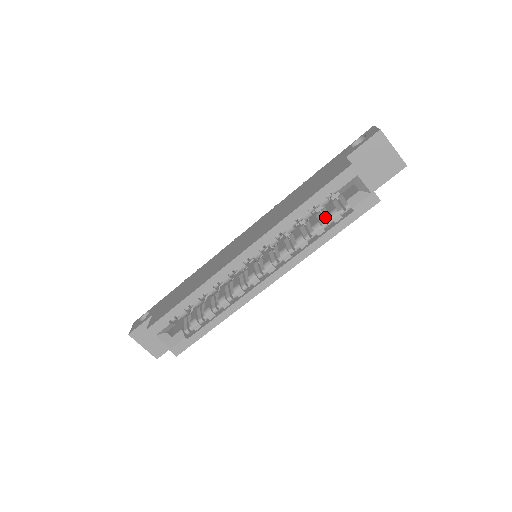
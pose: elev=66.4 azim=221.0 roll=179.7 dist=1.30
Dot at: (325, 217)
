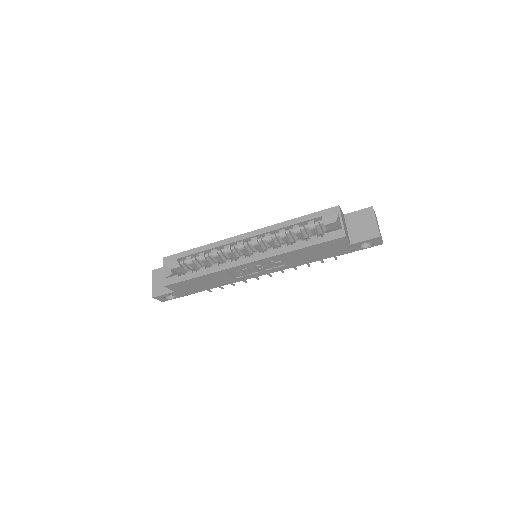
Dot at: occluded
